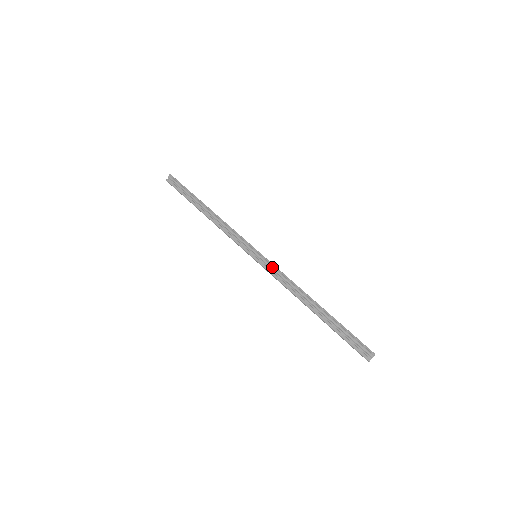
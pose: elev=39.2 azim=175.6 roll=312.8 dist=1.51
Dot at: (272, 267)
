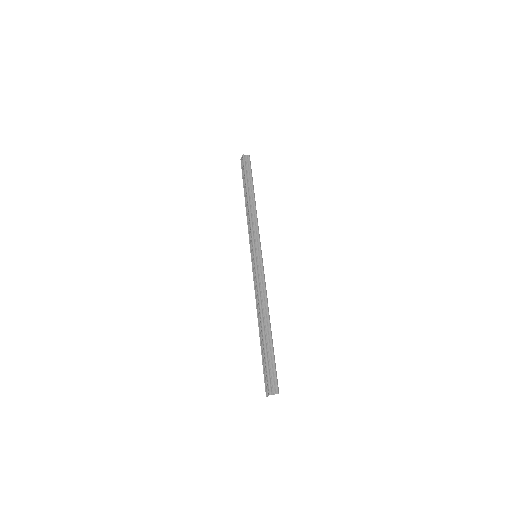
Dot at: (262, 273)
